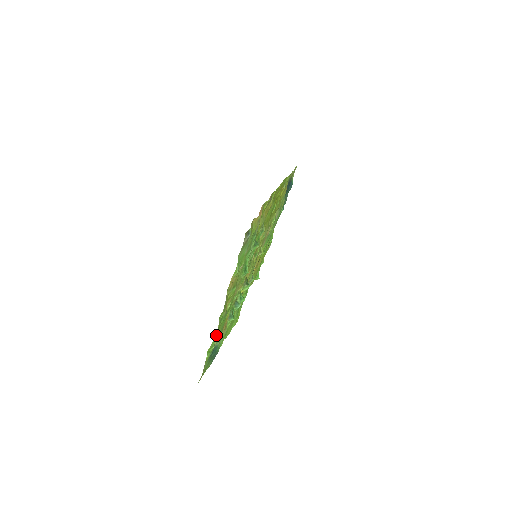
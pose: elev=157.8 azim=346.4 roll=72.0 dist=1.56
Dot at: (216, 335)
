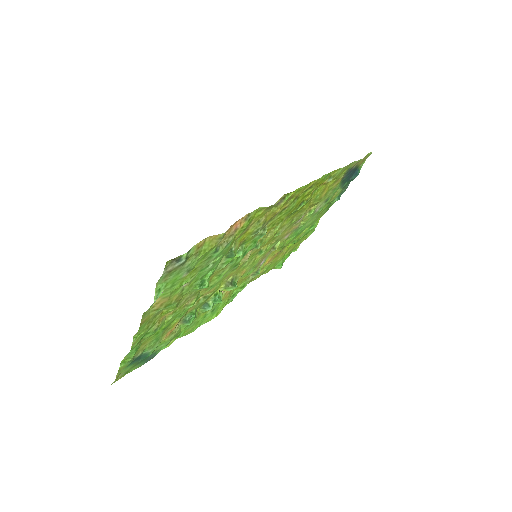
Dot at: (142, 345)
